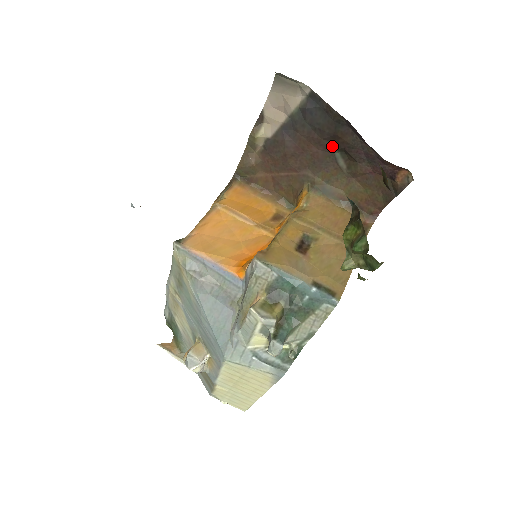
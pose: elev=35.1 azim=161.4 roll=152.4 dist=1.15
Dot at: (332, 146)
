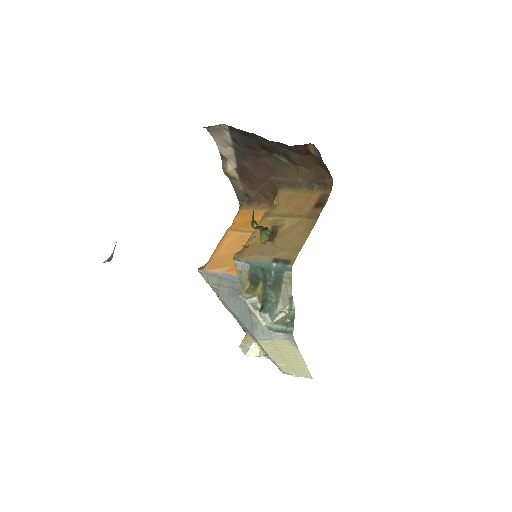
Dot at: (267, 153)
